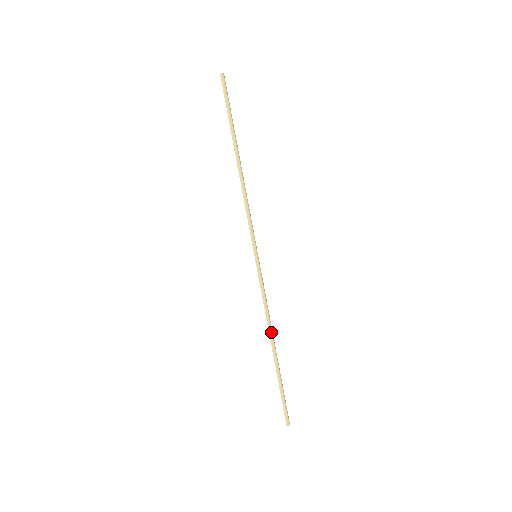
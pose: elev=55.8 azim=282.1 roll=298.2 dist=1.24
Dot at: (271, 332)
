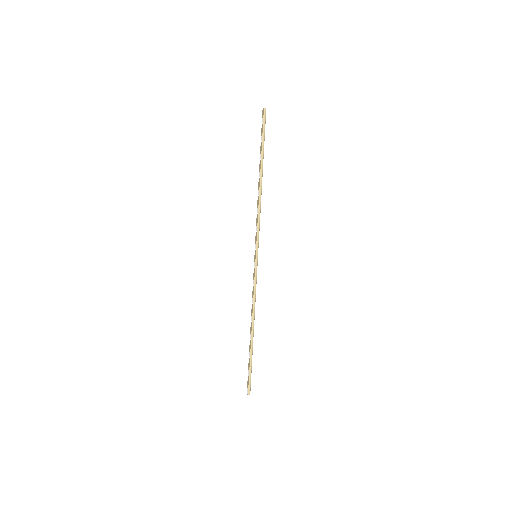
Dot at: (254, 318)
